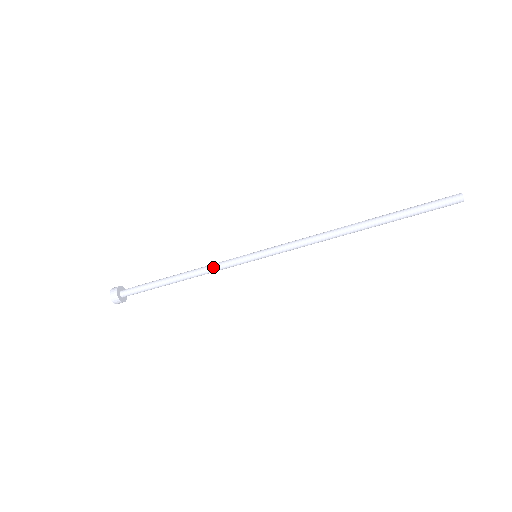
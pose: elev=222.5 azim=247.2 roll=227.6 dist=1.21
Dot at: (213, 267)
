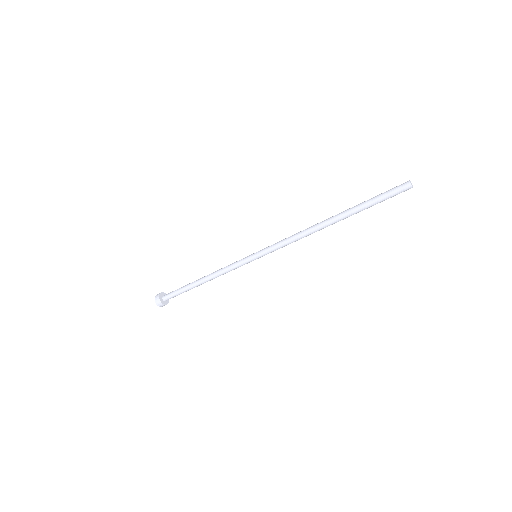
Dot at: (226, 271)
